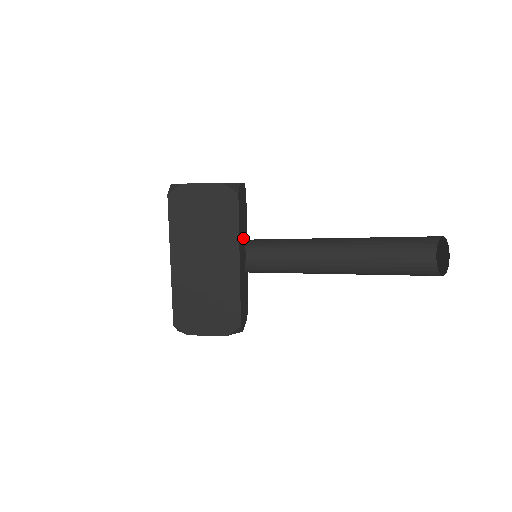
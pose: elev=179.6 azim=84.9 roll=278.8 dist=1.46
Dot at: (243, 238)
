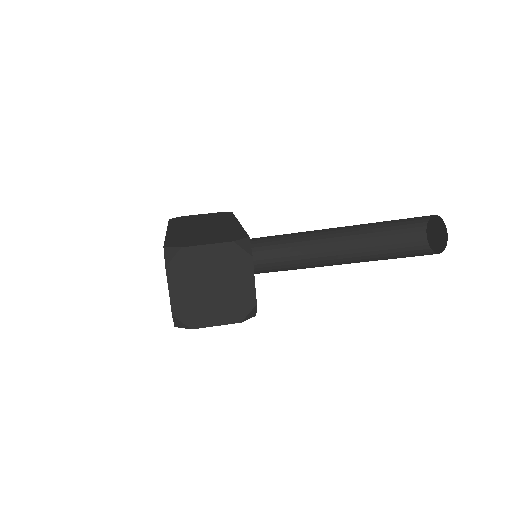
Dot at: occluded
